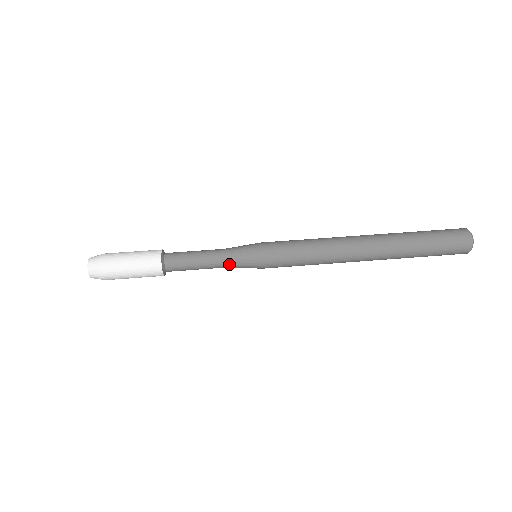
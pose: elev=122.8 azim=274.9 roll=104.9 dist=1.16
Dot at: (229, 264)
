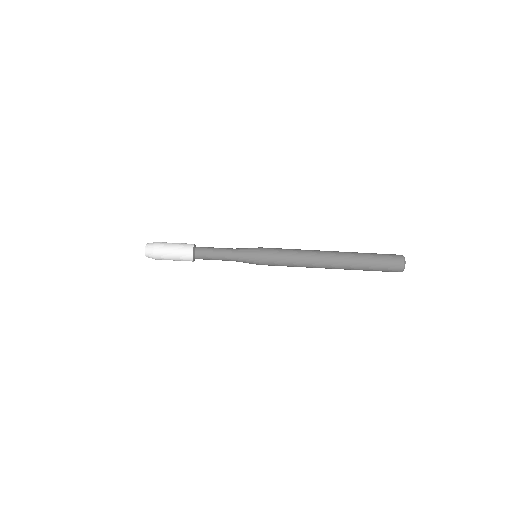
Dot at: (237, 261)
